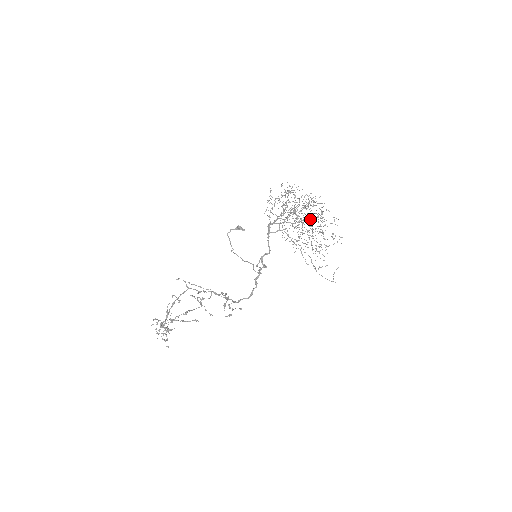
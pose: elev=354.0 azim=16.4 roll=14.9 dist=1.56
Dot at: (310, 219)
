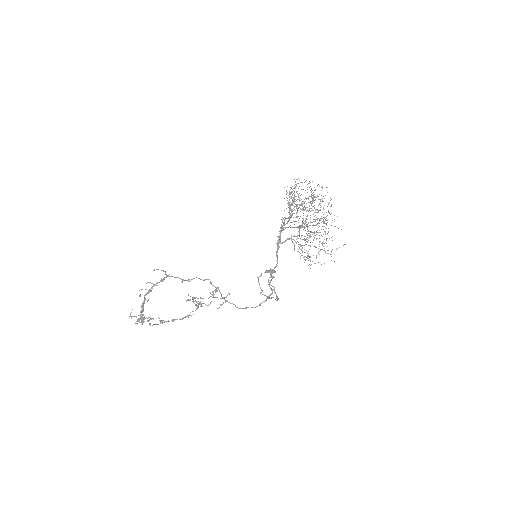
Dot at: occluded
